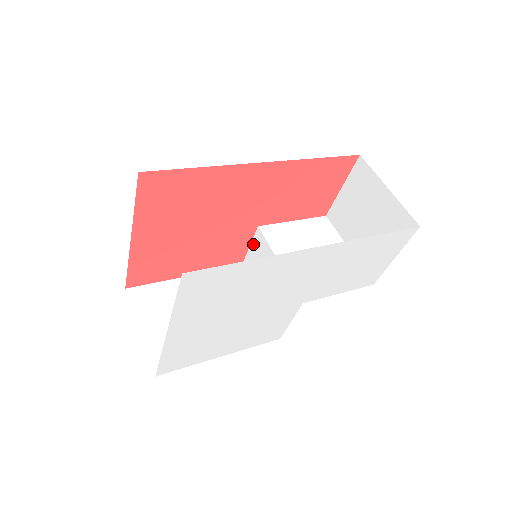
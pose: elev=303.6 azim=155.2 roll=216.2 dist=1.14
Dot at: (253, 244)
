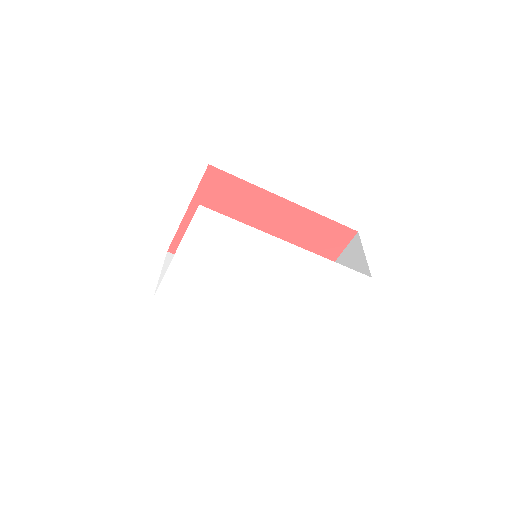
Dot at: occluded
